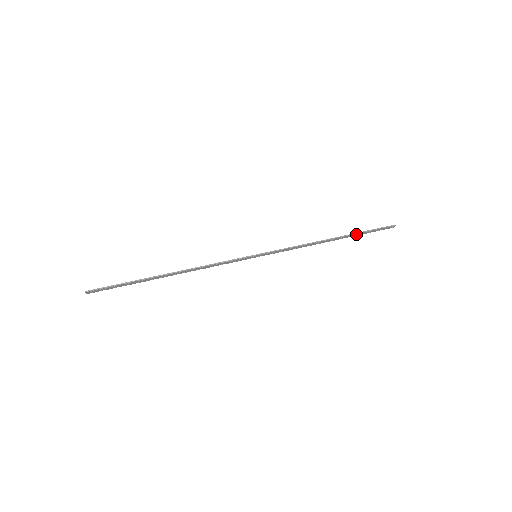
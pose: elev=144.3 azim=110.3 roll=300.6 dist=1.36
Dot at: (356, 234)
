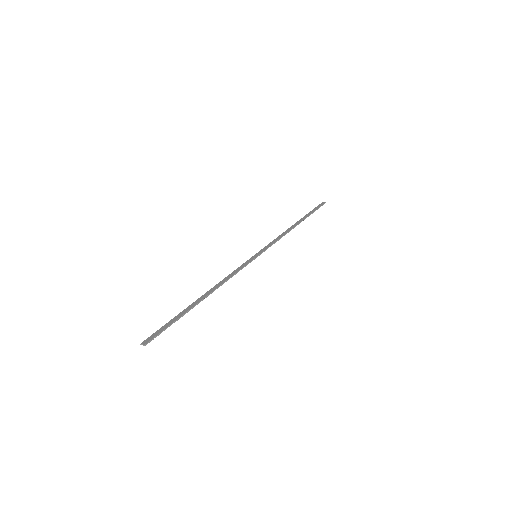
Dot at: (307, 216)
